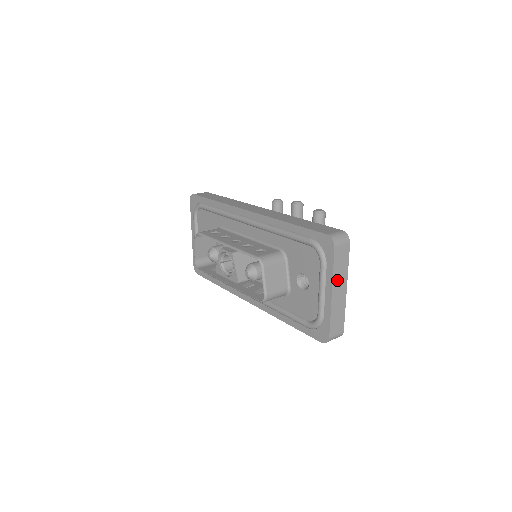
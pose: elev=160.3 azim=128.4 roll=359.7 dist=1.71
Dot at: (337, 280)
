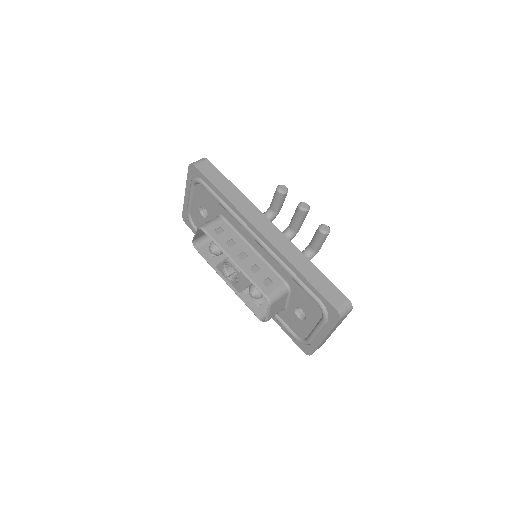
Dot at: occluded
